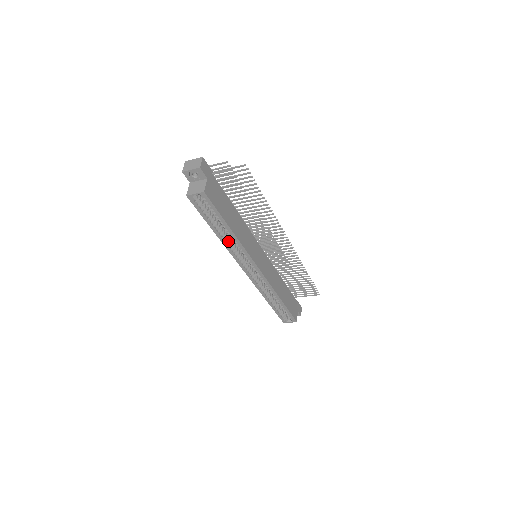
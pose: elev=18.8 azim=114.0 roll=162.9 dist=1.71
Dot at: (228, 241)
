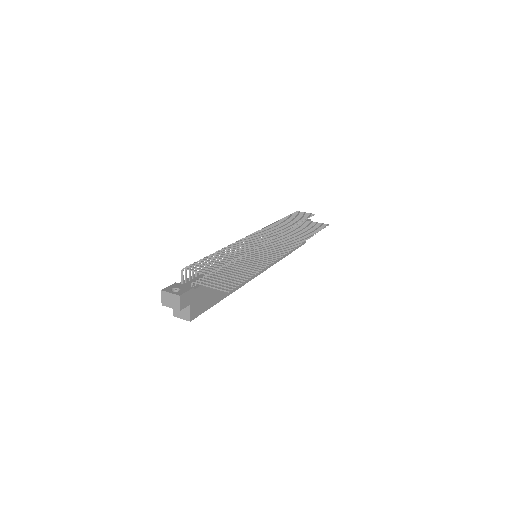
Dot at: occluded
